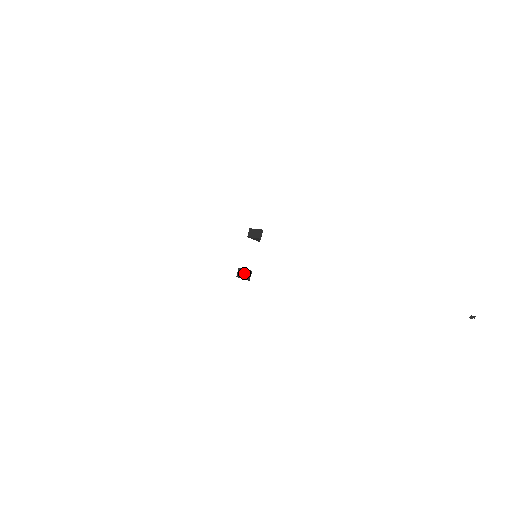
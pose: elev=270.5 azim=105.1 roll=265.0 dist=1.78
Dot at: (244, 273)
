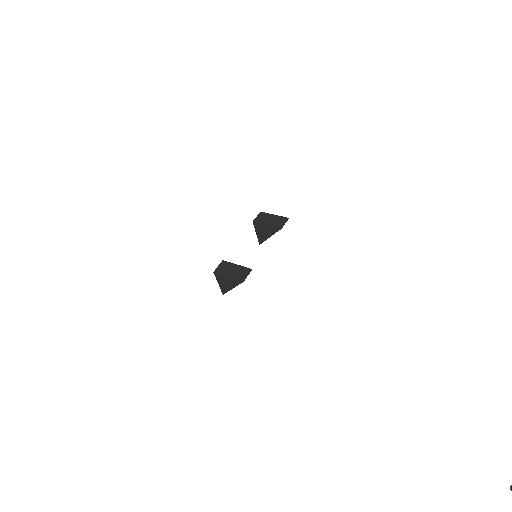
Dot at: (233, 269)
